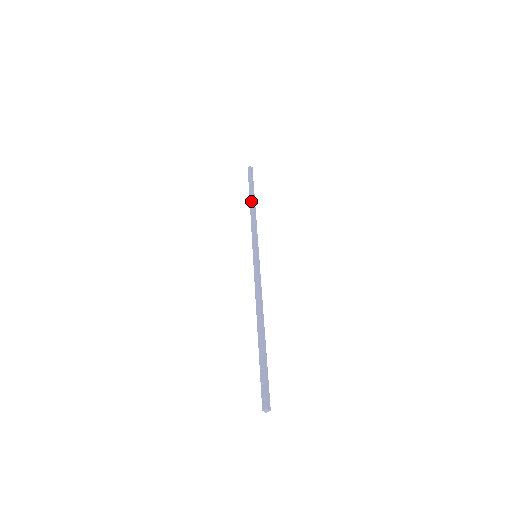
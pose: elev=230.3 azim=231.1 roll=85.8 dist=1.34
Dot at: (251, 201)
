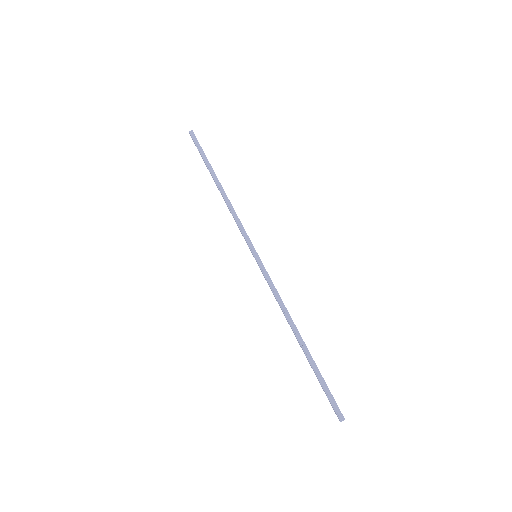
Dot at: occluded
